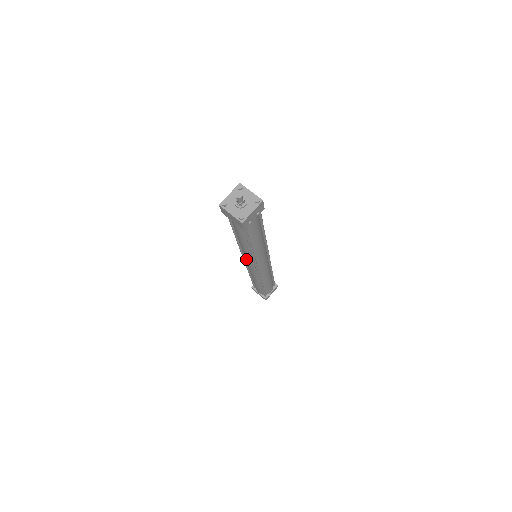
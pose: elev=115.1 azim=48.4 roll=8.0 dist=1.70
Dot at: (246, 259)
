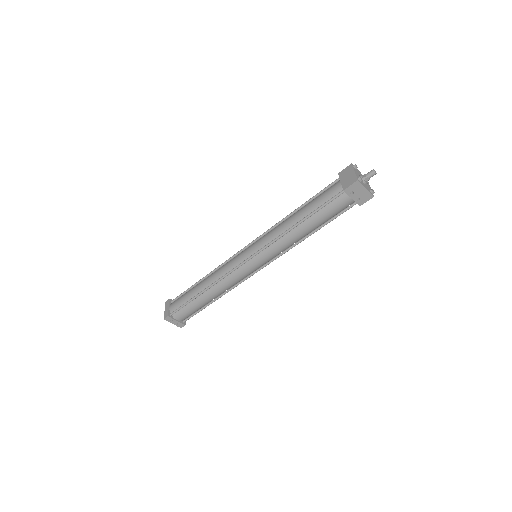
Dot at: (257, 242)
